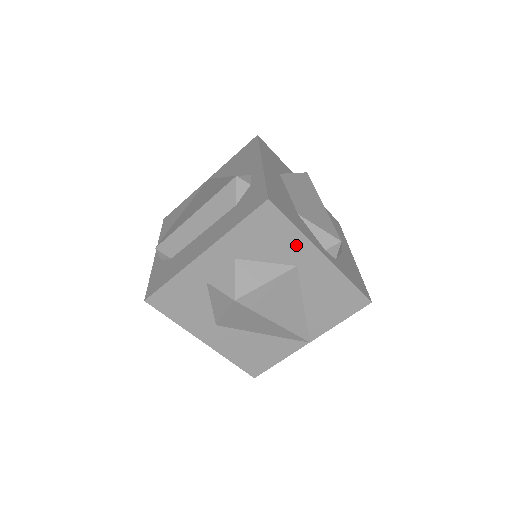
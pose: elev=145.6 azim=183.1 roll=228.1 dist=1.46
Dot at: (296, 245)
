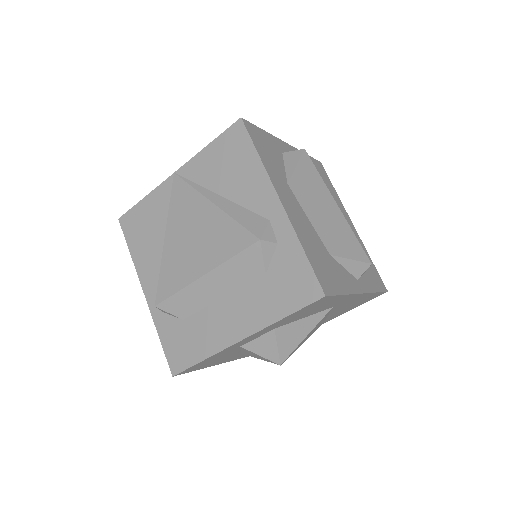
Dot at: (338, 301)
